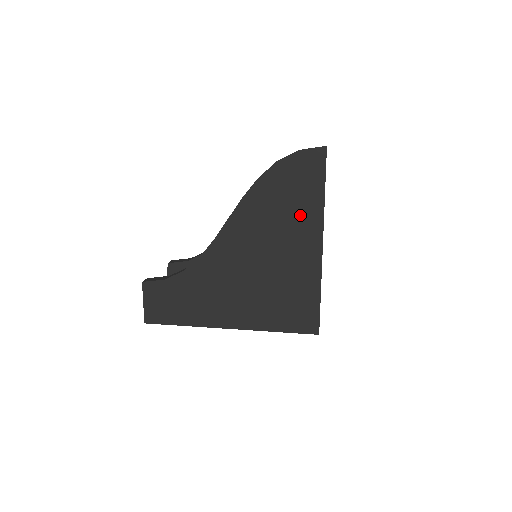
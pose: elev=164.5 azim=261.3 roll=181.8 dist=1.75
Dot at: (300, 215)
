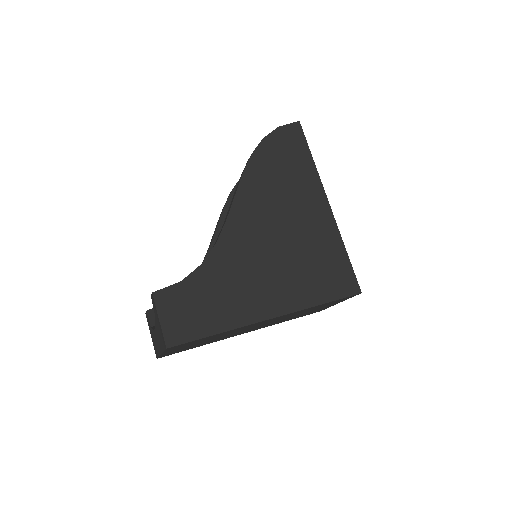
Dot at: (300, 180)
